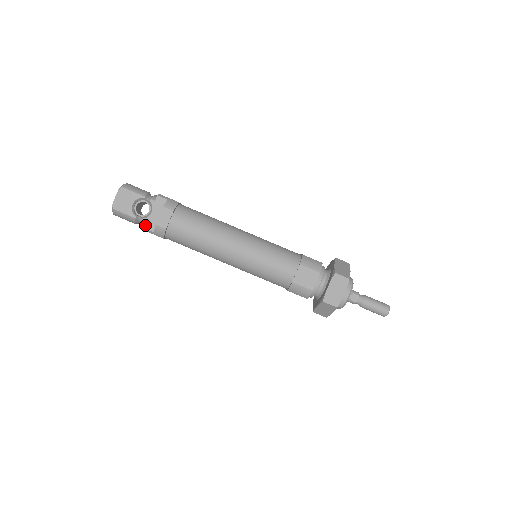
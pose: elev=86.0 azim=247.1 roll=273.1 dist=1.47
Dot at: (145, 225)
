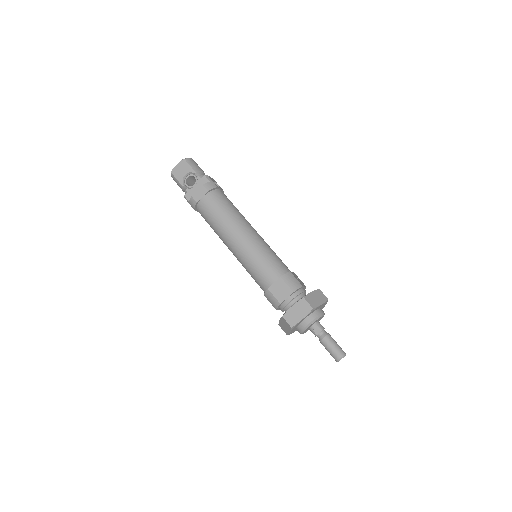
Dot at: (186, 194)
